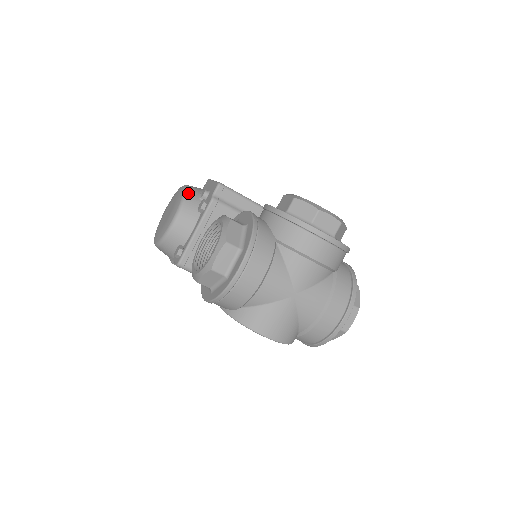
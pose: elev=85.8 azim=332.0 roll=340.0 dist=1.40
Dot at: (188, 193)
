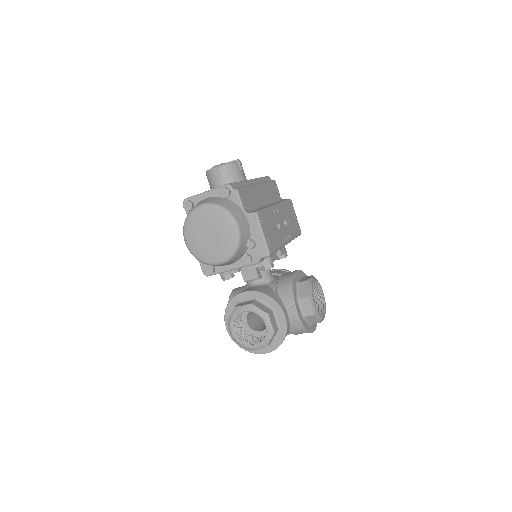
Dot at: (240, 246)
